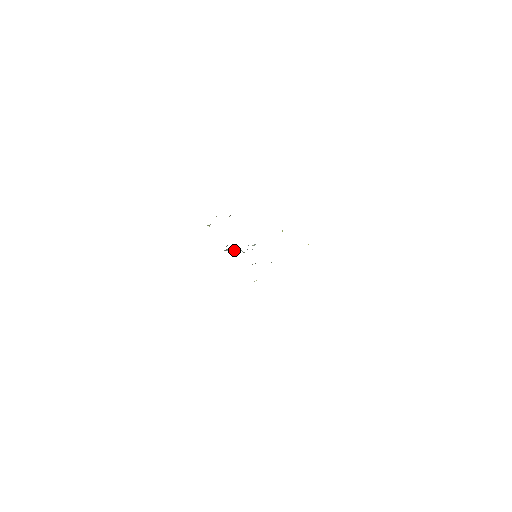
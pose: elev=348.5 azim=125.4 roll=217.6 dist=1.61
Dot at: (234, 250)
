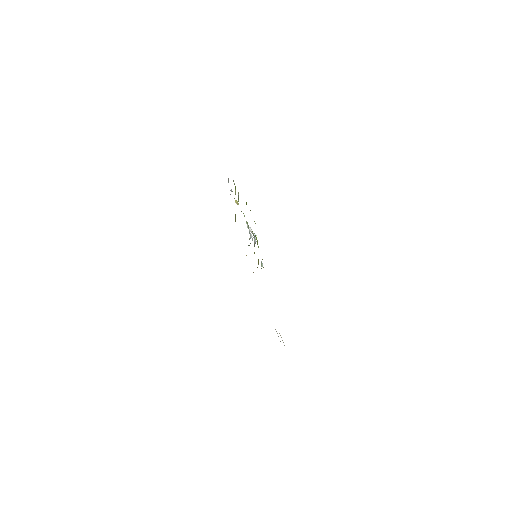
Dot at: occluded
